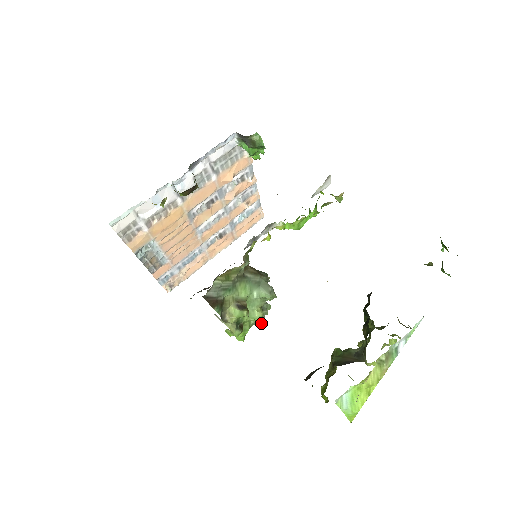
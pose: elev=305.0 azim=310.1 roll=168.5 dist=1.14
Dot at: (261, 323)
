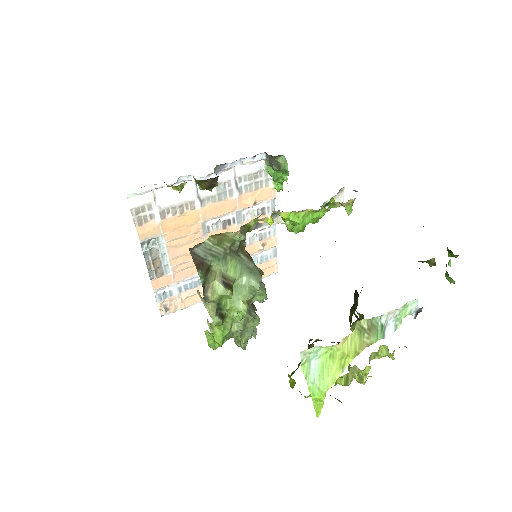
Dot at: (246, 344)
